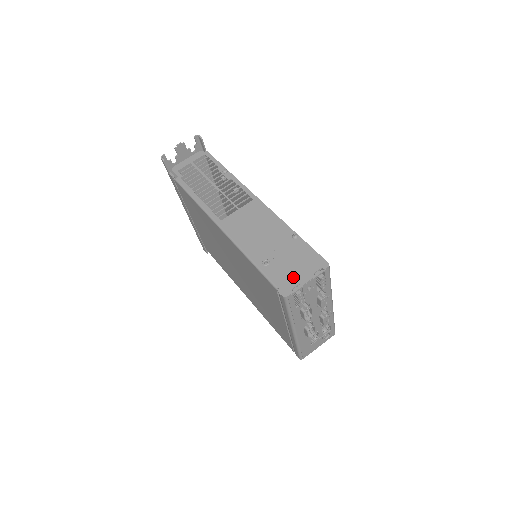
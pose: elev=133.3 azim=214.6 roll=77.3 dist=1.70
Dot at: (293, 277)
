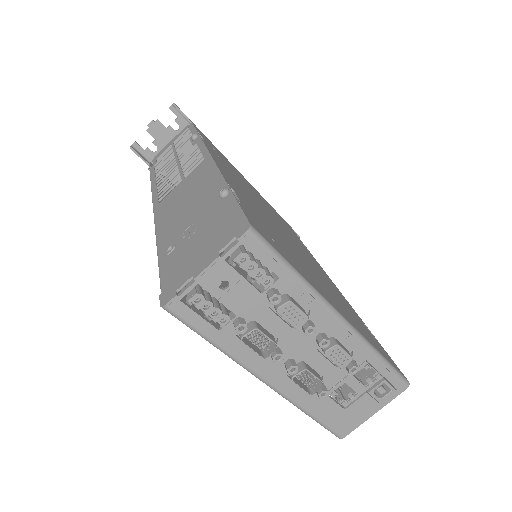
Dot at: (189, 266)
